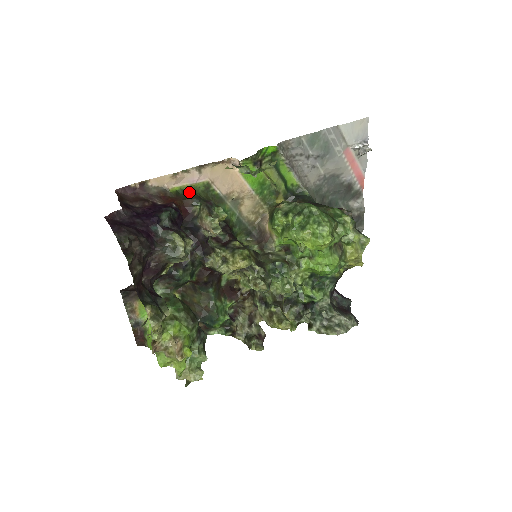
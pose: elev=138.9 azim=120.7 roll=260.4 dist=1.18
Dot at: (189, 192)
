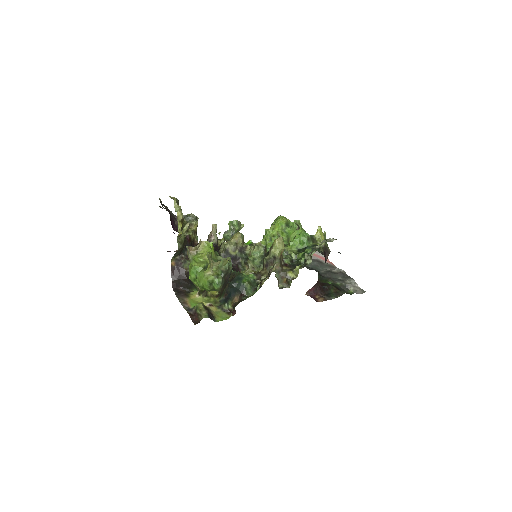
Dot at: occluded
